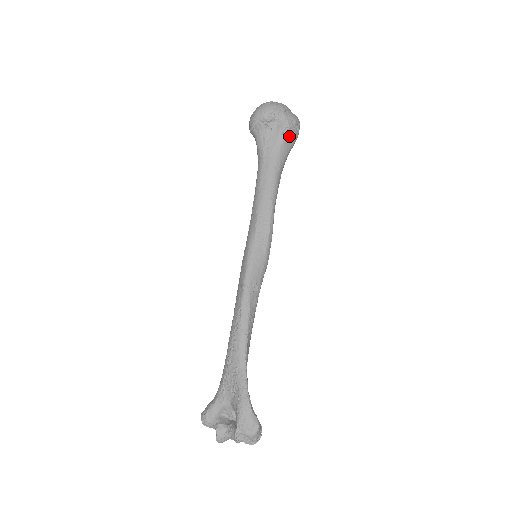
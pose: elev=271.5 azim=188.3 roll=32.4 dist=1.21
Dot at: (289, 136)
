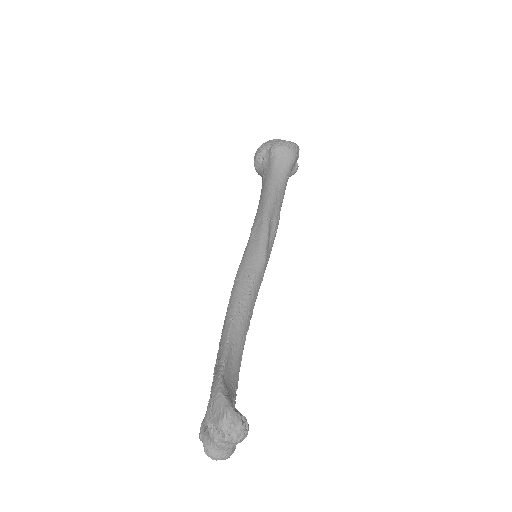
Dot at: (281, 155)
